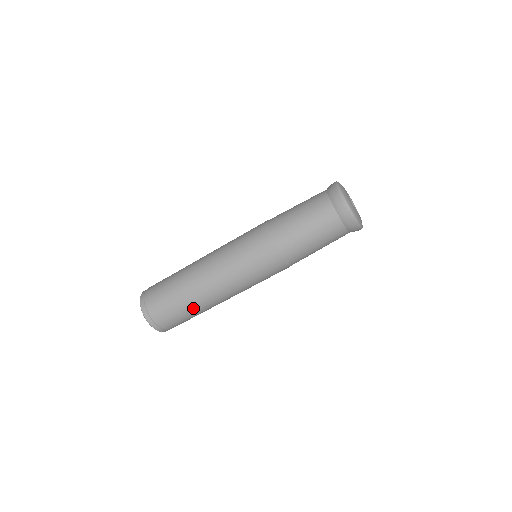
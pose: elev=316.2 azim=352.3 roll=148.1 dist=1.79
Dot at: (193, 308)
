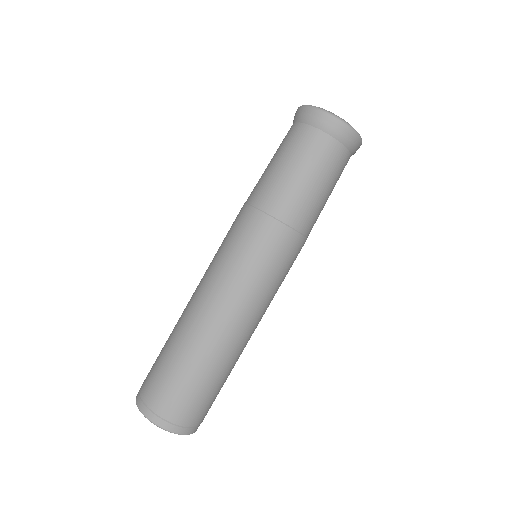
Dot at: (188, 356)
